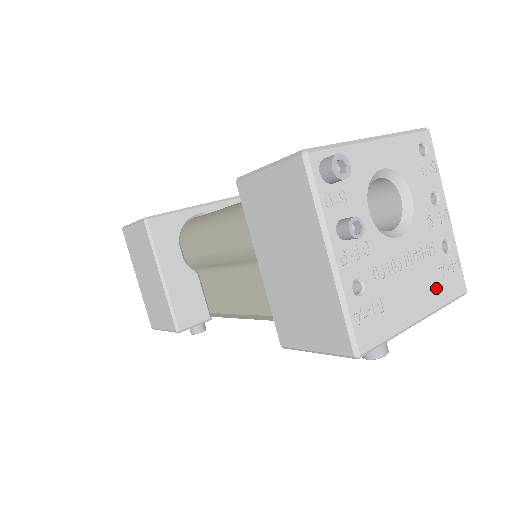
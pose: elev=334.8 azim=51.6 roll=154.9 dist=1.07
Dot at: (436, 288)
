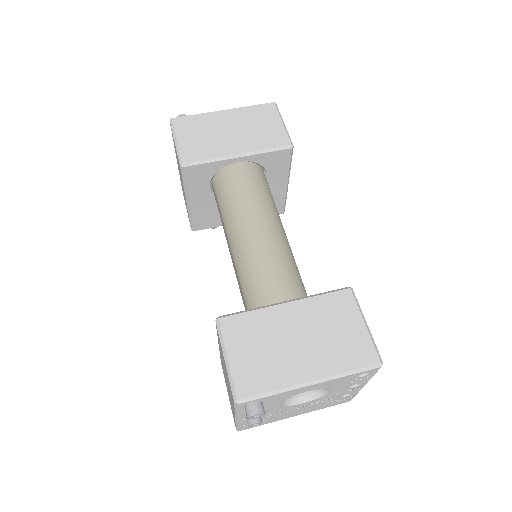
Dot at: (321, 407)
